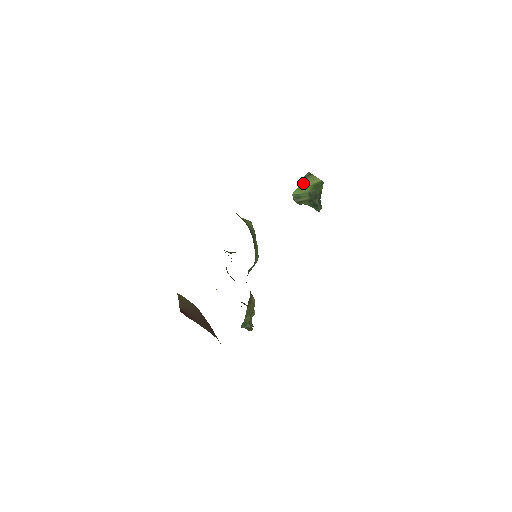
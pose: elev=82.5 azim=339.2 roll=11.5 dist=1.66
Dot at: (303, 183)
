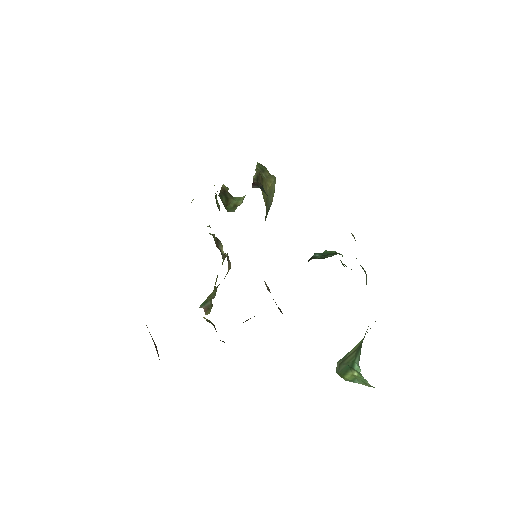
Dot at: occluded
